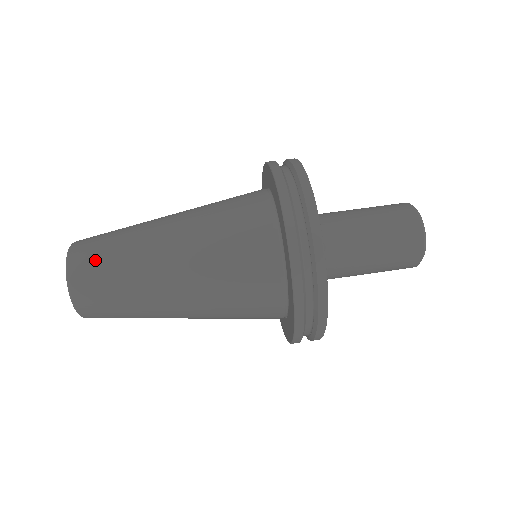
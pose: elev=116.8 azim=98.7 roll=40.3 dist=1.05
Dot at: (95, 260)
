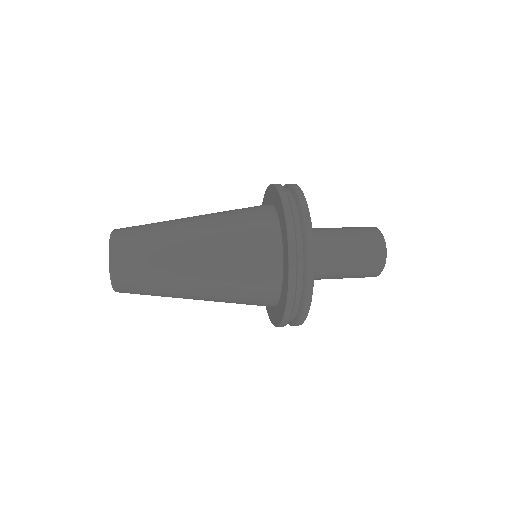
Dot at: (135, 230)
